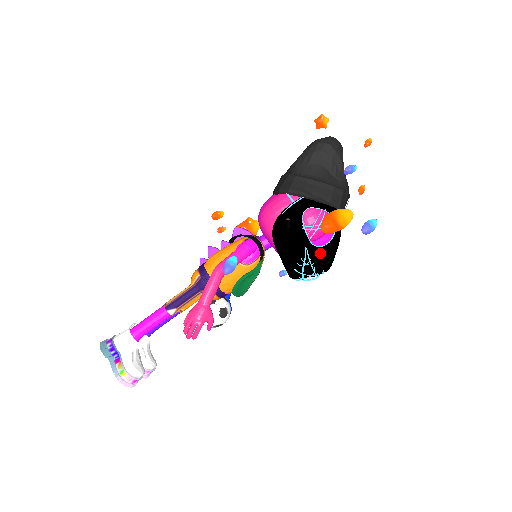
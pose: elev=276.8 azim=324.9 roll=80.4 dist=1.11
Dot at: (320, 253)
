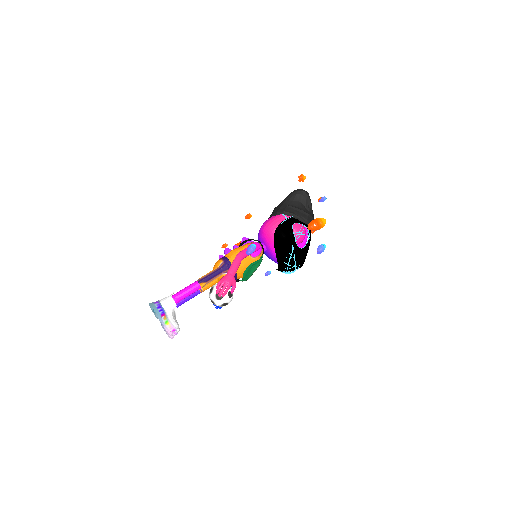
Dot at: (299, 252)
